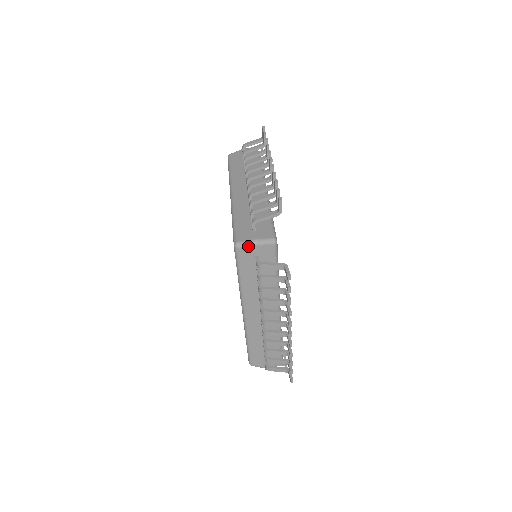
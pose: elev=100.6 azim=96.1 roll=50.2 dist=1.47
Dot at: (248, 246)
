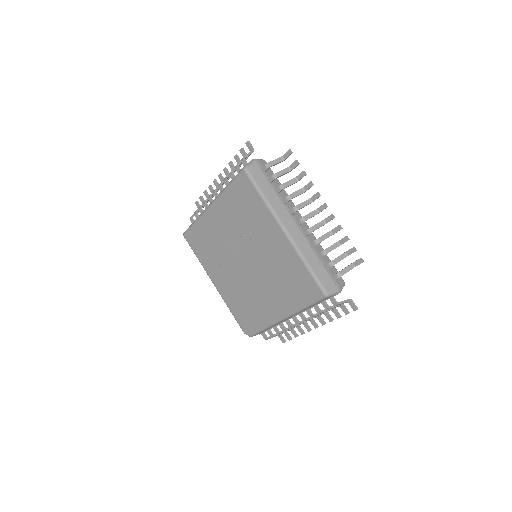
Dot at: (252, 163)
